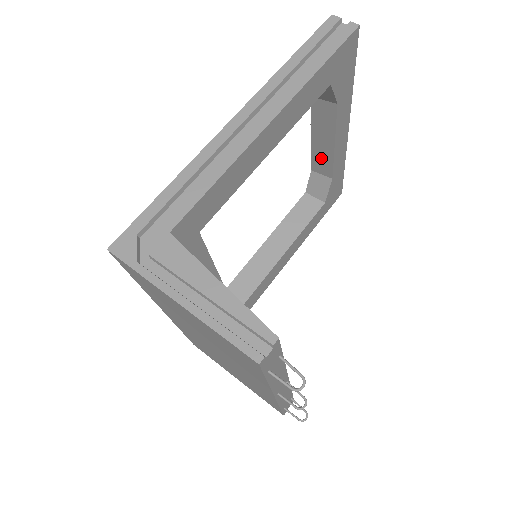
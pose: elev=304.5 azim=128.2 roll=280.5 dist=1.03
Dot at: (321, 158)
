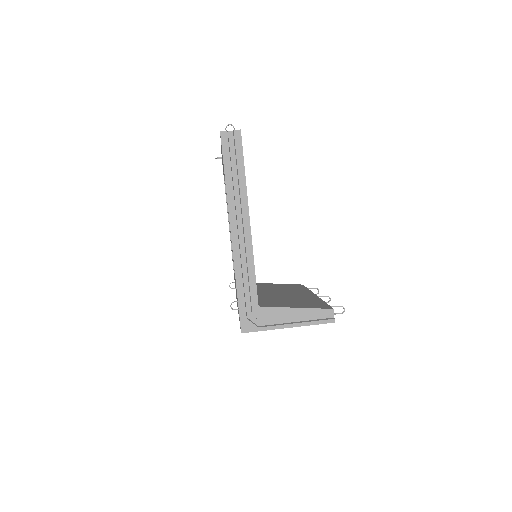
Dot at: occluded
